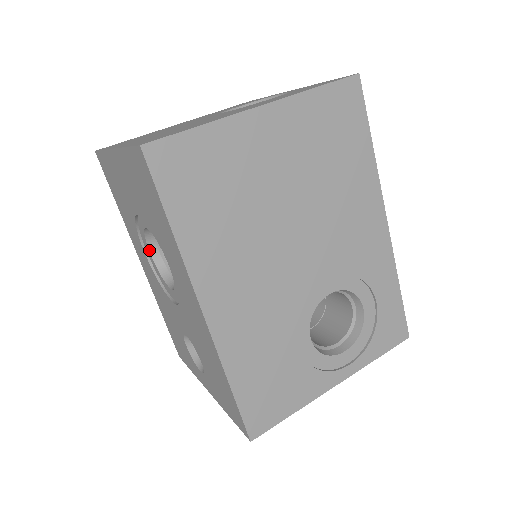
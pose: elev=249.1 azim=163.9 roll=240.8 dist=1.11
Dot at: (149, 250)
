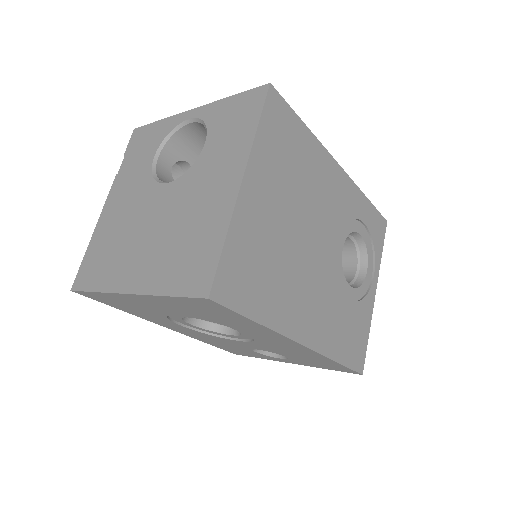
Dot at: (188, 323)
